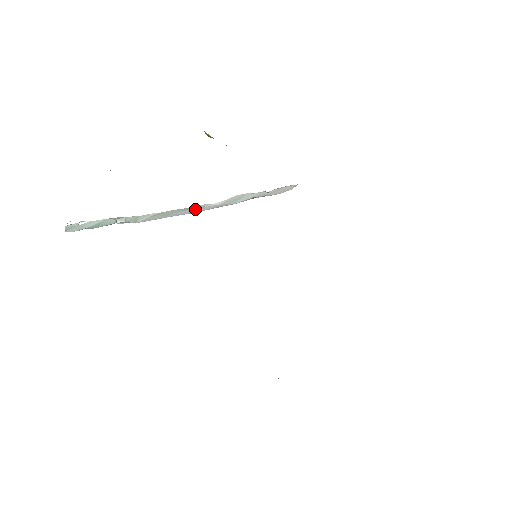
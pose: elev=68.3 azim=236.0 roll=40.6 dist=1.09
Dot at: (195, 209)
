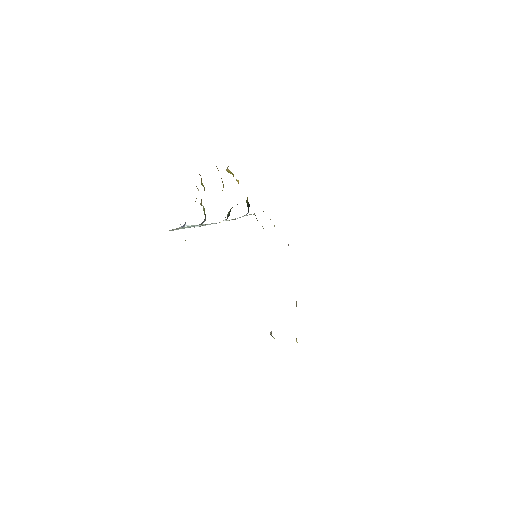
Dot at: (223, 221)
